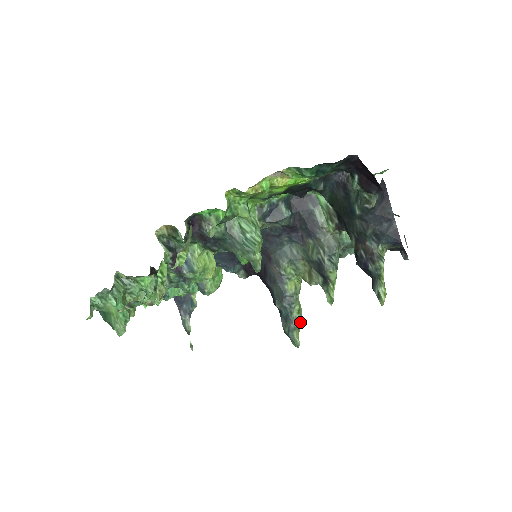
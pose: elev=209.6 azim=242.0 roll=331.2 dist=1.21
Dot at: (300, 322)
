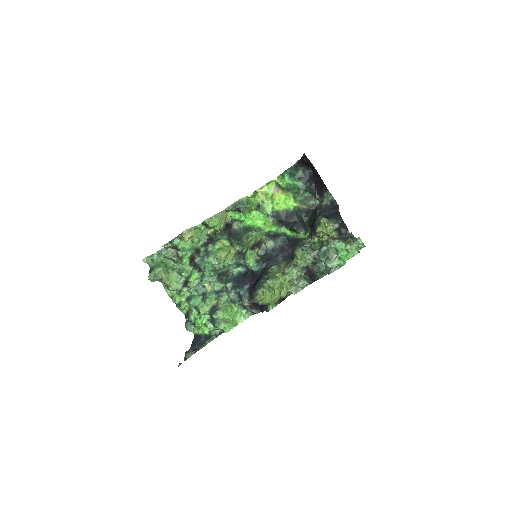
Dot at: (267, 292)
